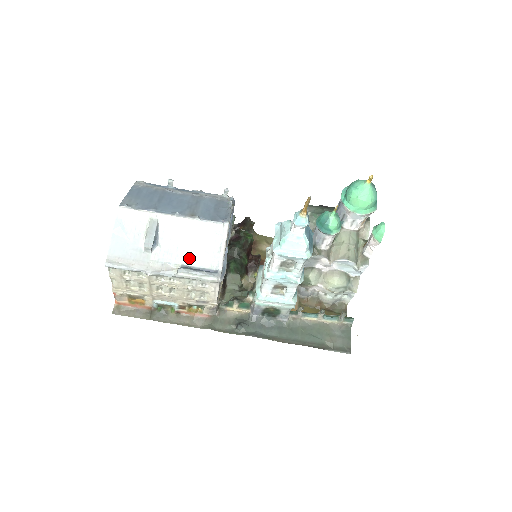
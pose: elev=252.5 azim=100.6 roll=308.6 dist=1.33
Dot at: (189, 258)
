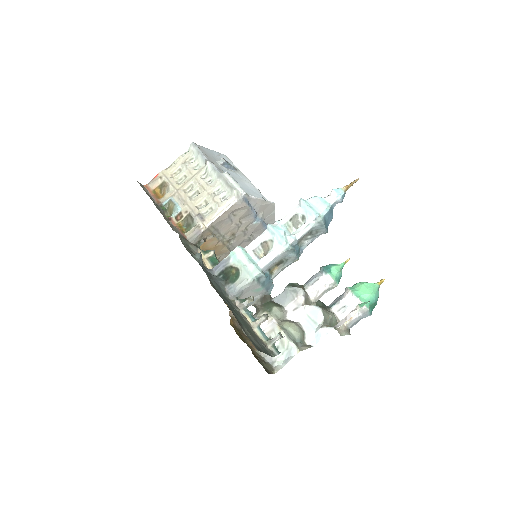
Dot at: occluded
